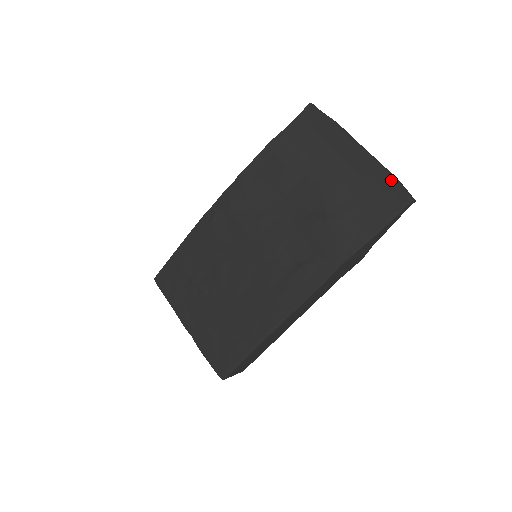
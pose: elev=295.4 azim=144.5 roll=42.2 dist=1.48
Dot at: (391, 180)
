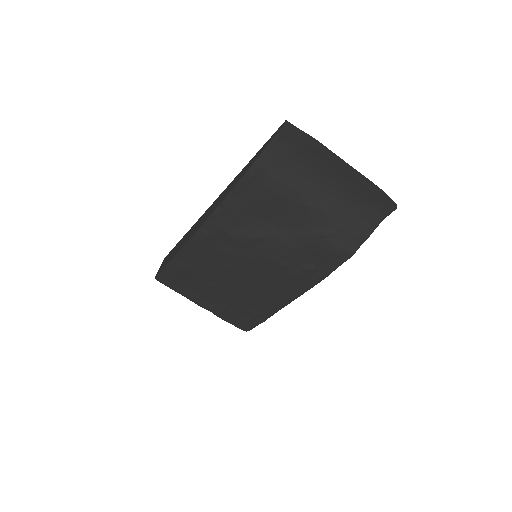
Dot at: (376, 195)
